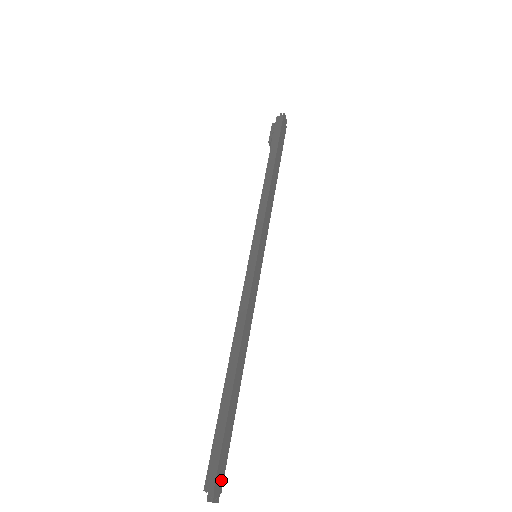
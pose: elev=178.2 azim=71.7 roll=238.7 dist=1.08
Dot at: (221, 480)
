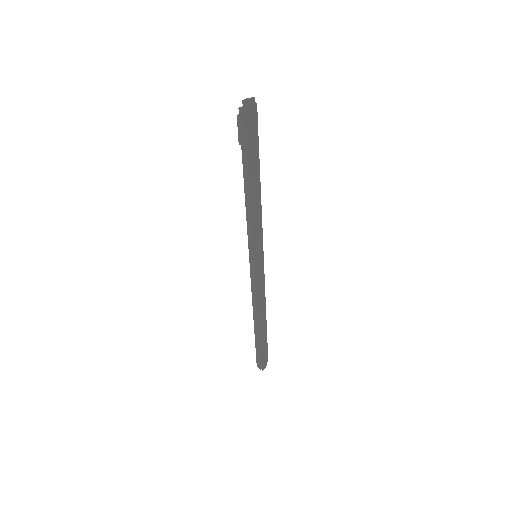
Dot at: (266, 360)
